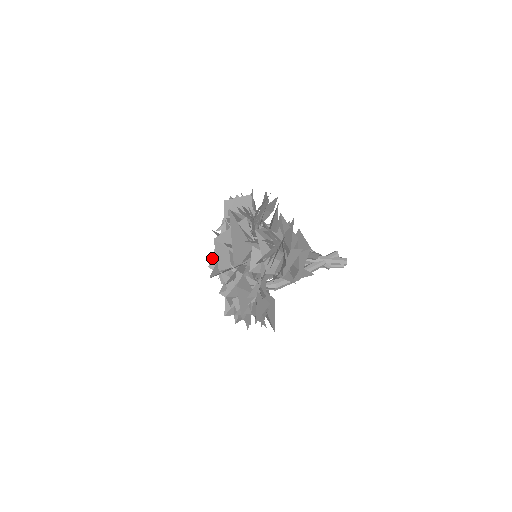
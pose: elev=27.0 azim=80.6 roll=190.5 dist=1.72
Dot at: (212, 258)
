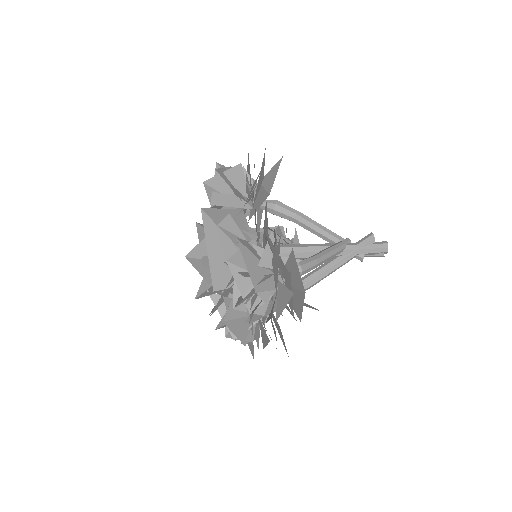
Dot at: occluded
